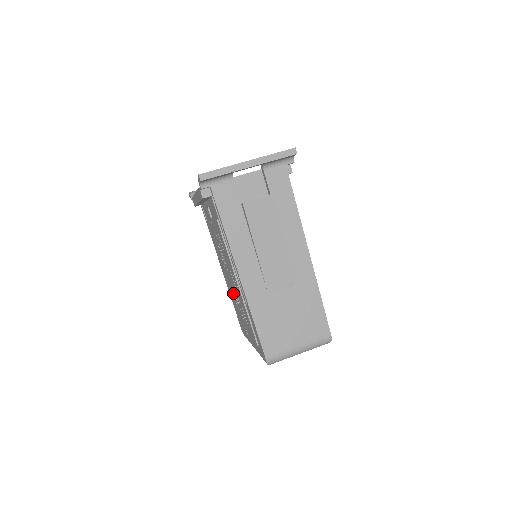
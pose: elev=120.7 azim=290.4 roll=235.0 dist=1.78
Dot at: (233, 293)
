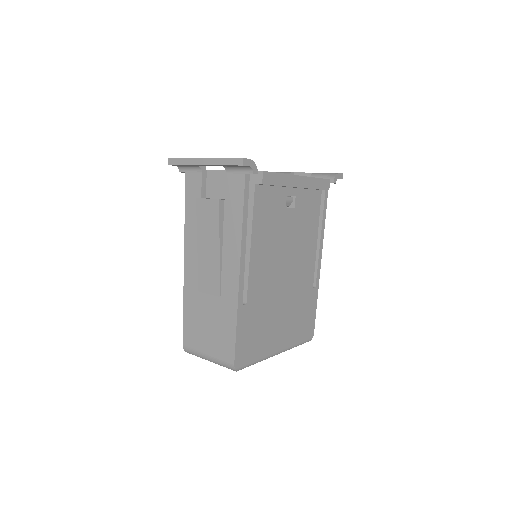
Dot at: occluded
